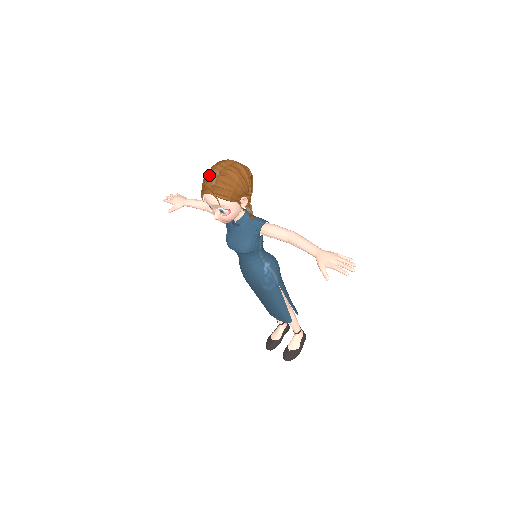
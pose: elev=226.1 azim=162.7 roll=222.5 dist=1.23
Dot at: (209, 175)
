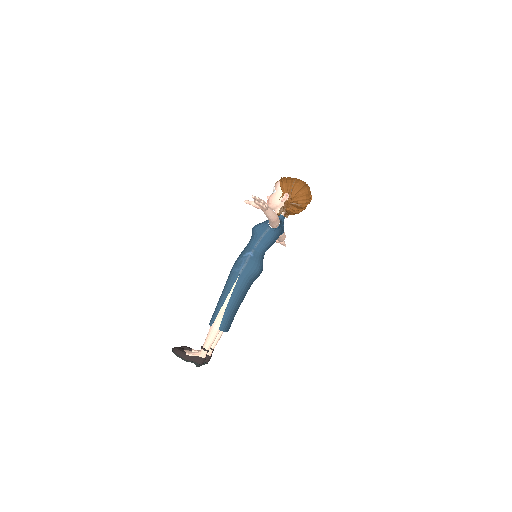
Dot at: occluded
